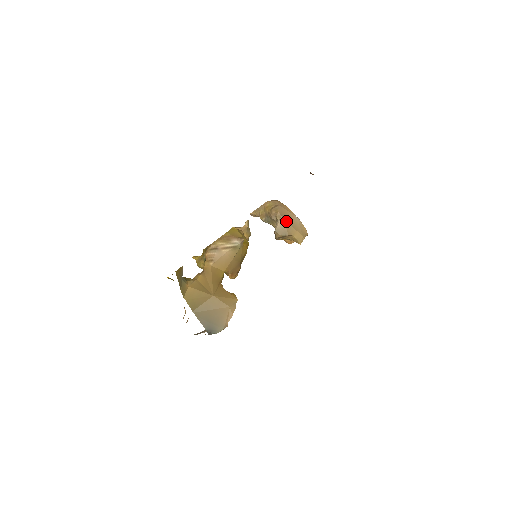
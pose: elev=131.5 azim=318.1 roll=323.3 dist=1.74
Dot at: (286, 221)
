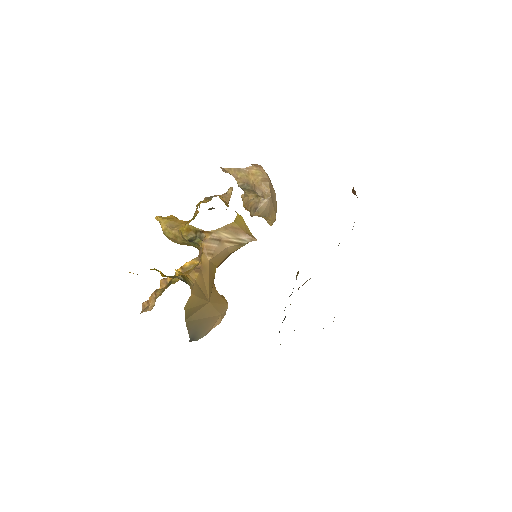
Dot at: (272, 202)
